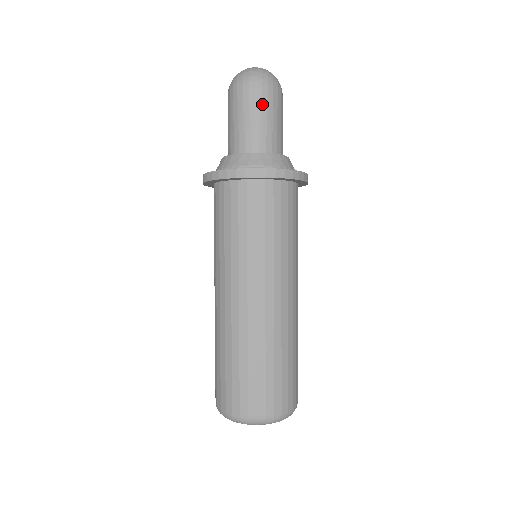
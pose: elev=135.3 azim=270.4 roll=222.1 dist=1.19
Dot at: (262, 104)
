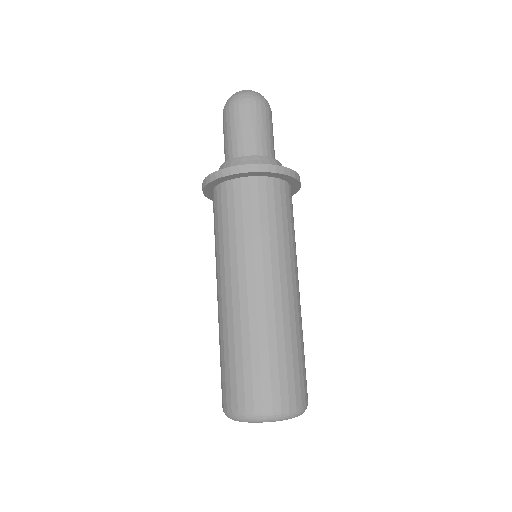
Dot at: (257, 117)
